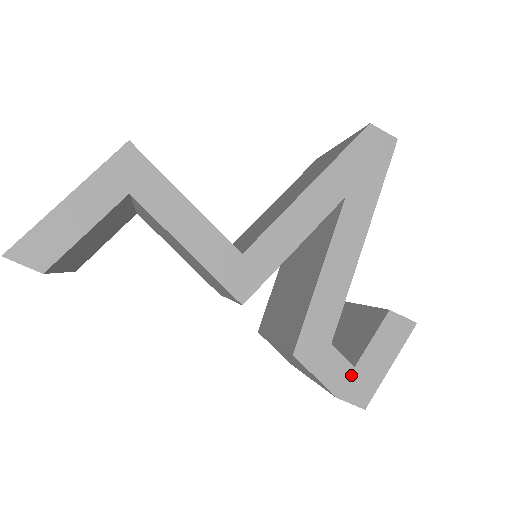
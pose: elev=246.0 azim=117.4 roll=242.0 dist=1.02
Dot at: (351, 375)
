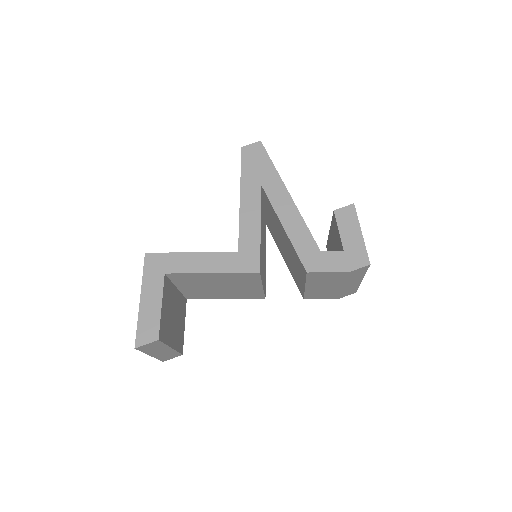
Dot at: (346, 255)
